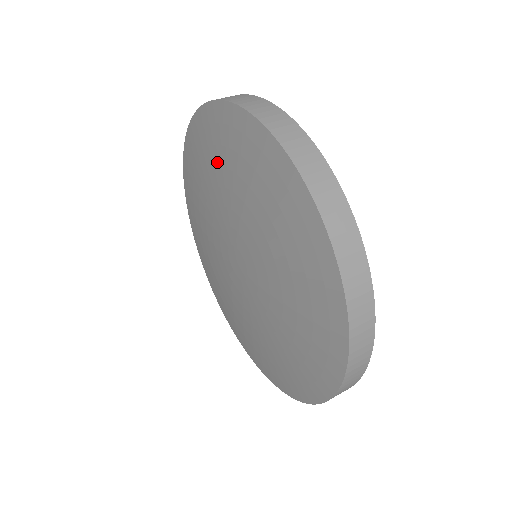
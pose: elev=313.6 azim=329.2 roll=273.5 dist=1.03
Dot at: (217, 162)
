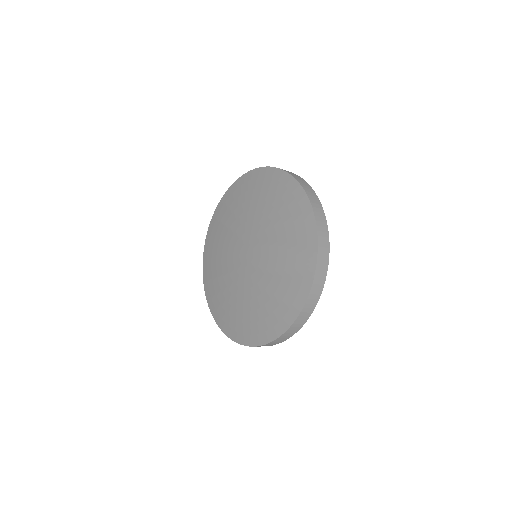
Dot at: (286, 225)
